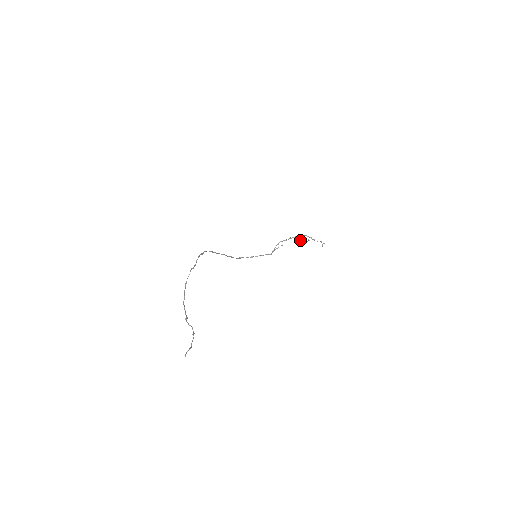
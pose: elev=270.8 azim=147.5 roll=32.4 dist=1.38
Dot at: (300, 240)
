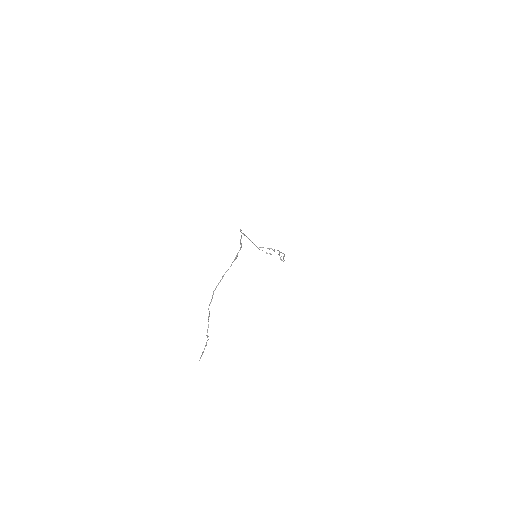
Dot at: (280, 258)
